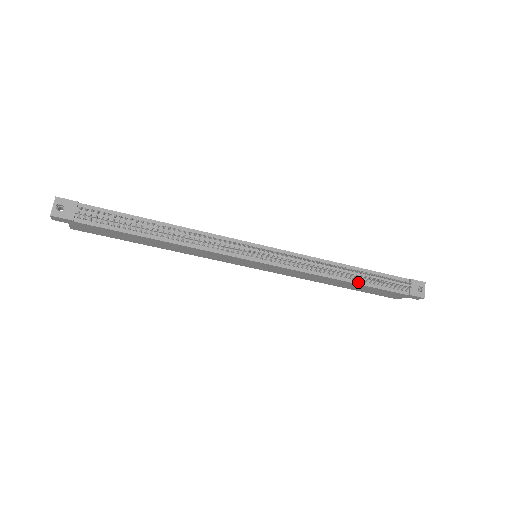
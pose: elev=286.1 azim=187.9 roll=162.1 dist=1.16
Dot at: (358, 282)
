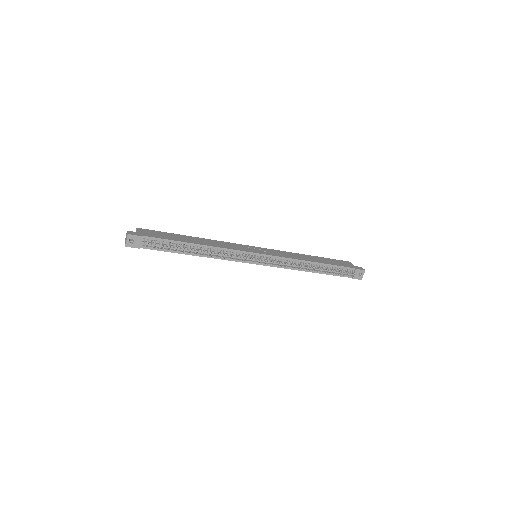
Dot at: (320, 272)
